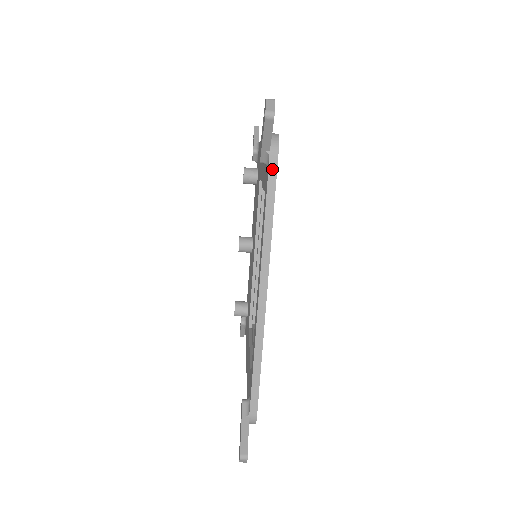
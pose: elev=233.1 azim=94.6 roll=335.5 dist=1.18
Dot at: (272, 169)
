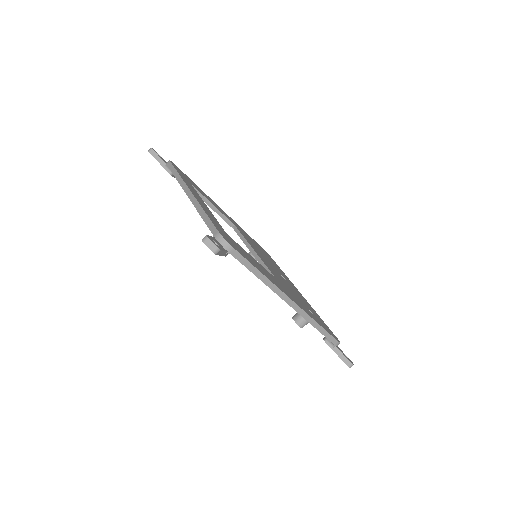
Dot at: (170, 166)
